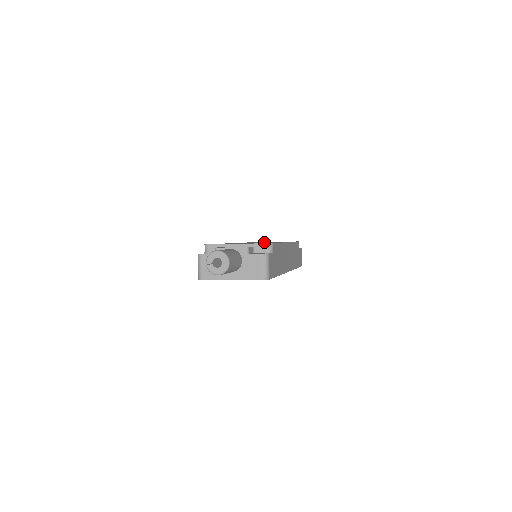
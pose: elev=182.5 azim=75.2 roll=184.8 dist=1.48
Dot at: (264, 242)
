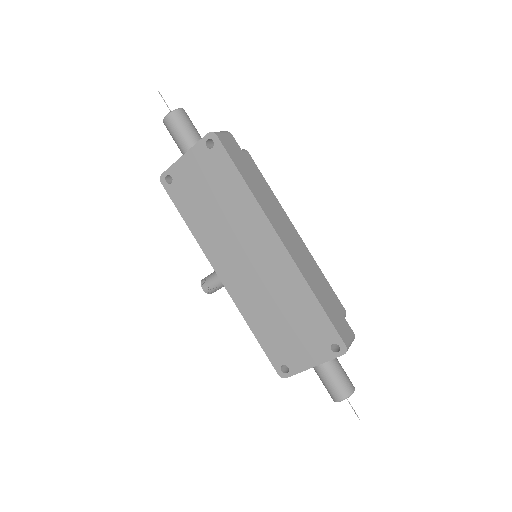
Dot at: occluded
